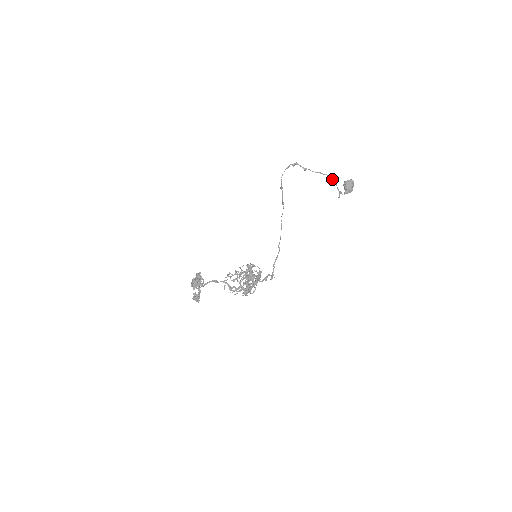
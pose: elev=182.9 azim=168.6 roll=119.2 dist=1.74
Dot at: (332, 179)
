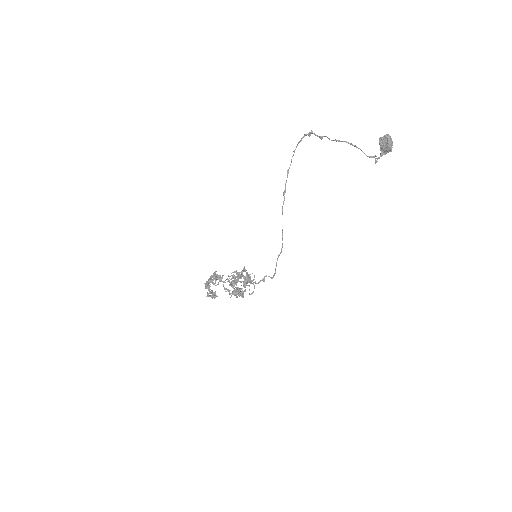
Dot at: occluded
